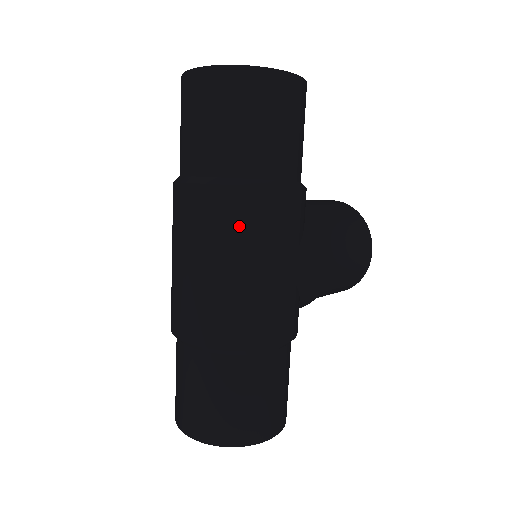
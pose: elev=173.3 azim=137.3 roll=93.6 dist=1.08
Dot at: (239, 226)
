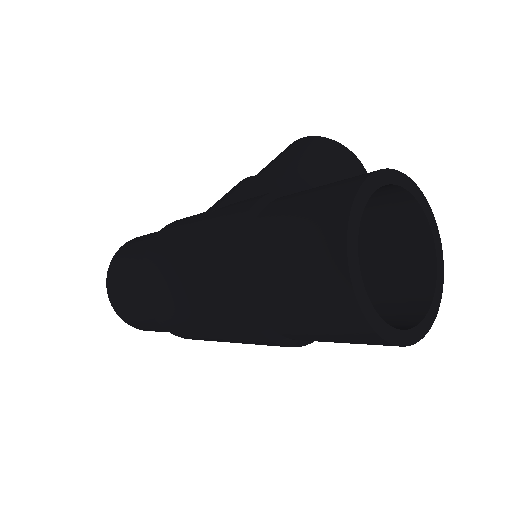
Dot at: occluded
